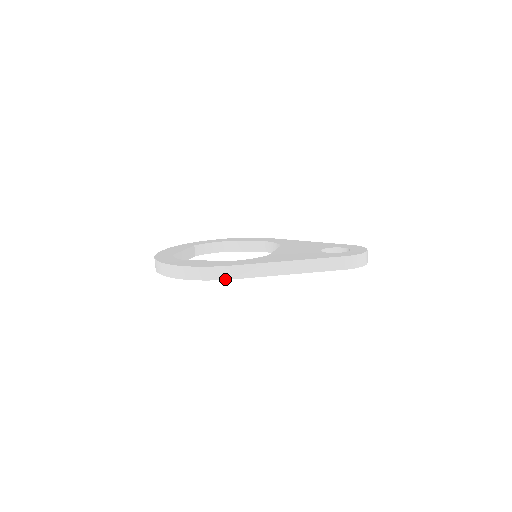
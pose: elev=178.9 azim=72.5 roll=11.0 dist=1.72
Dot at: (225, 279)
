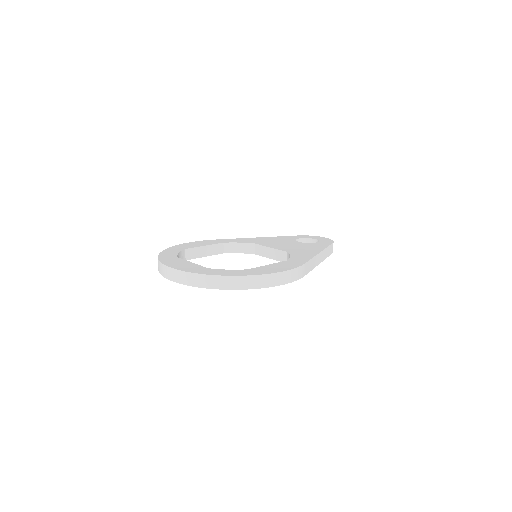
Dot at: (301, 277)
